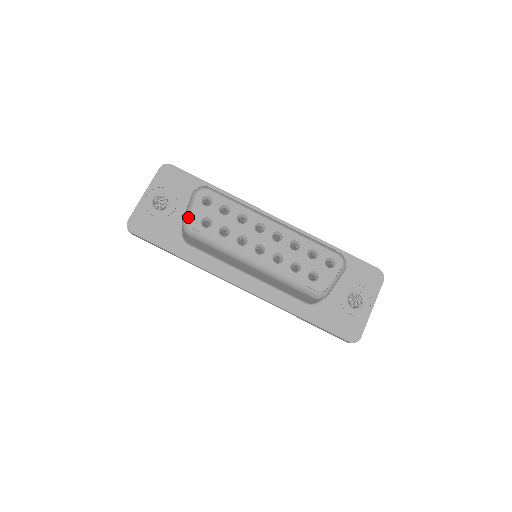
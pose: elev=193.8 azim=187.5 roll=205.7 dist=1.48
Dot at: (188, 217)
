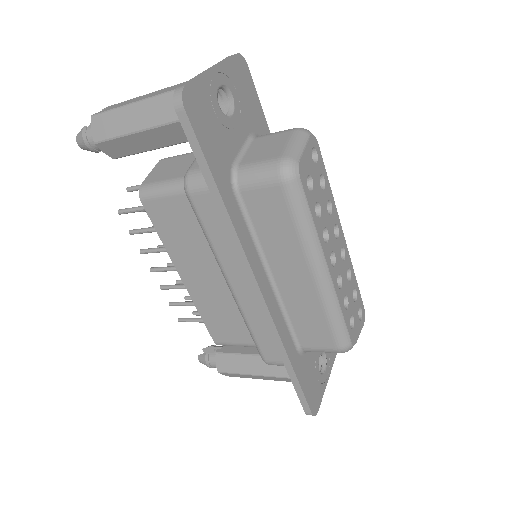
Dot at: (299, 158)
